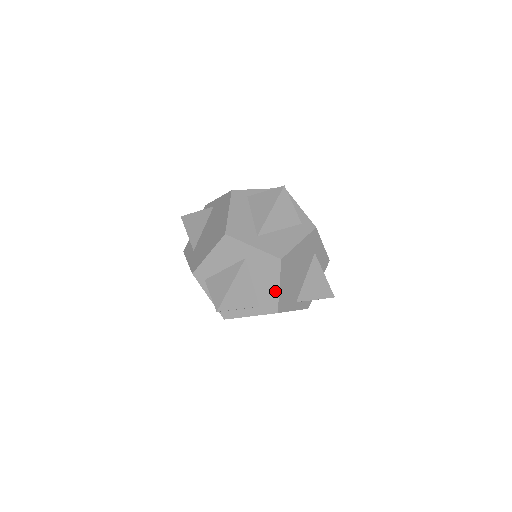
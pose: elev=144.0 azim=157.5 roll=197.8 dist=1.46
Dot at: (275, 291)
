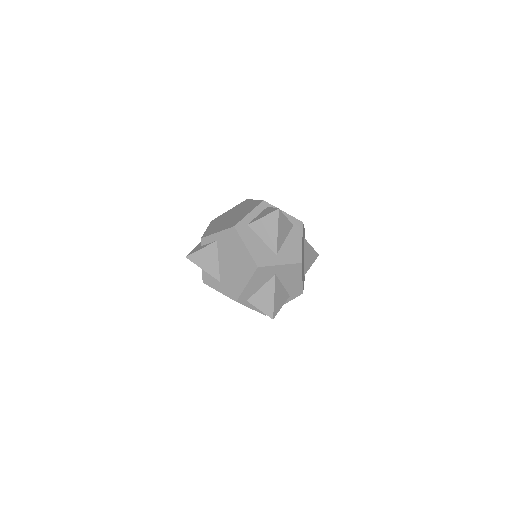
Dot at: (300, 282)
